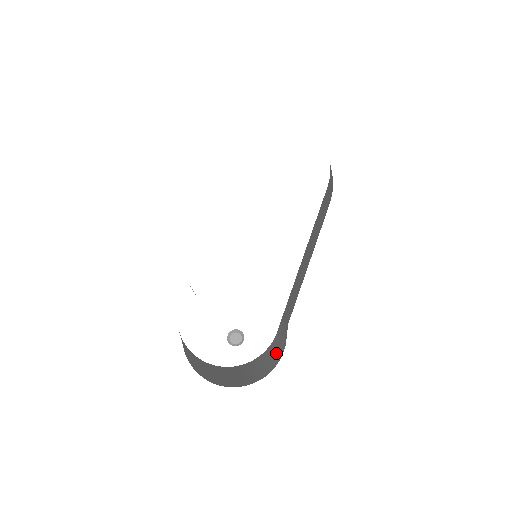
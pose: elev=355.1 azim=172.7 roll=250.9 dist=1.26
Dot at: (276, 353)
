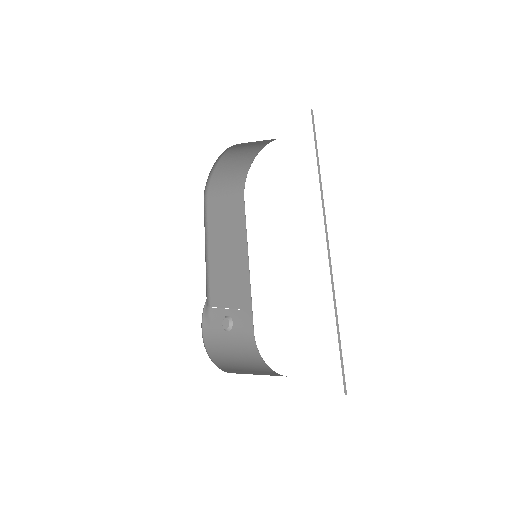
Dot at: occluded
